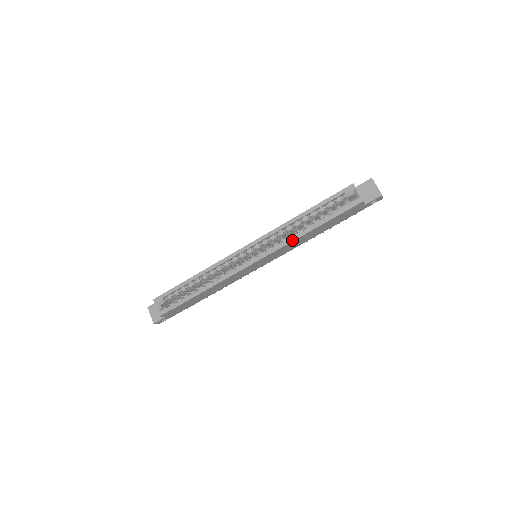
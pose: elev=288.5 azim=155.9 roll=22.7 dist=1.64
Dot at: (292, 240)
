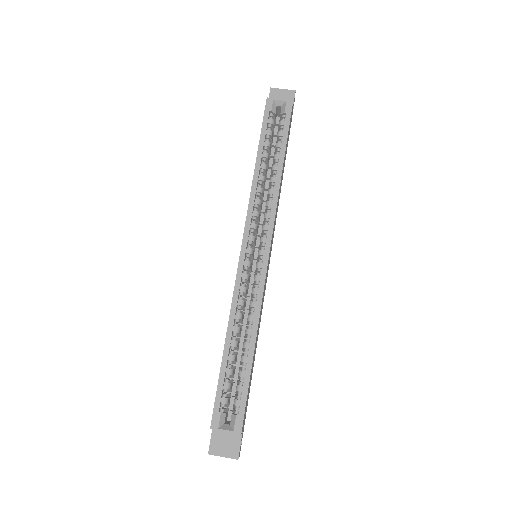
Dot at: (277, 194)
